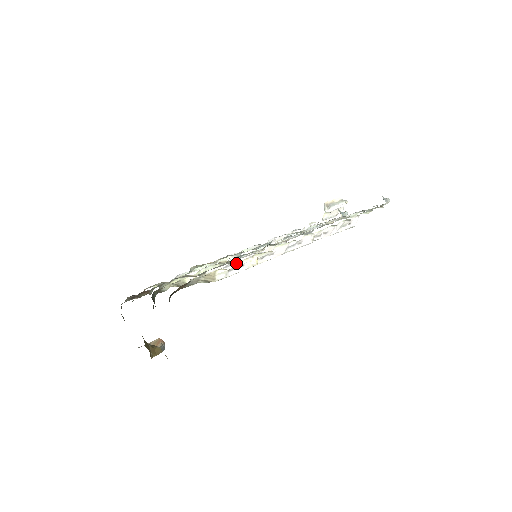
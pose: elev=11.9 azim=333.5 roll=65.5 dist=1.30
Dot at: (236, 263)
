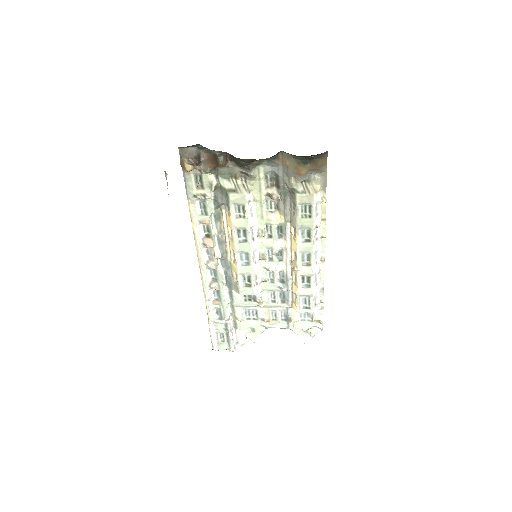
Dot at: (321, 207)
